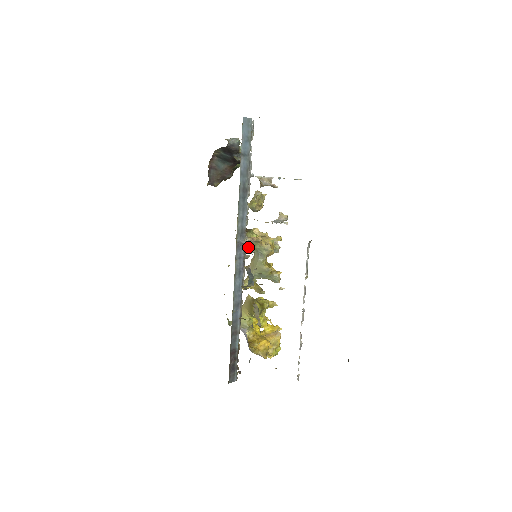
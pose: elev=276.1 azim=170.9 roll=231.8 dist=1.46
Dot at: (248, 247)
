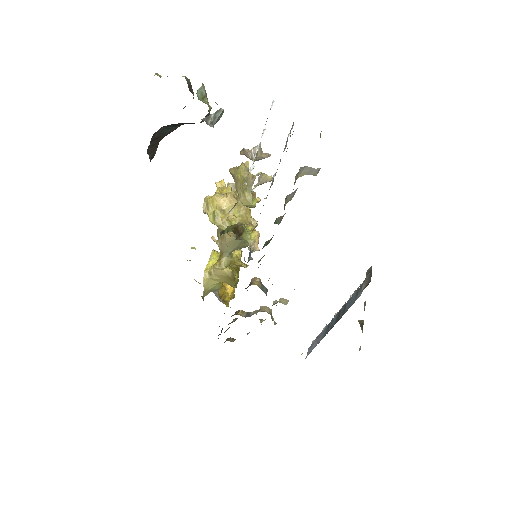
Dot at: occluded
